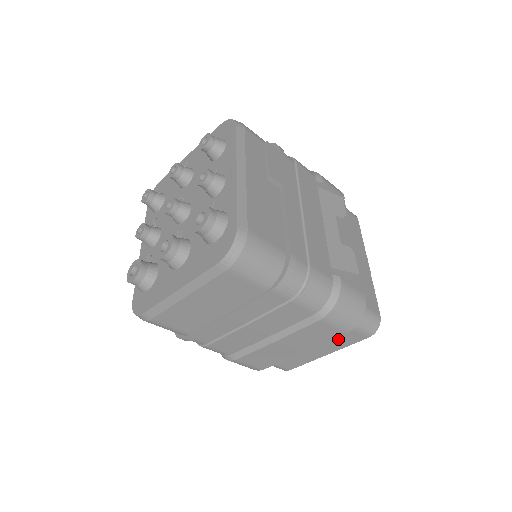
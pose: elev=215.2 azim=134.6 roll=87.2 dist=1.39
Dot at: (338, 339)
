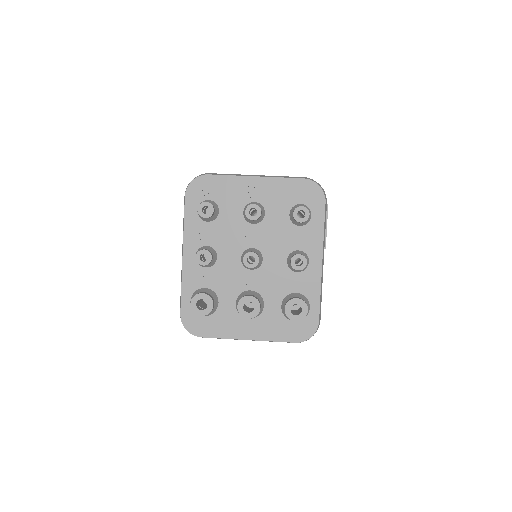
Dot at: occluded
